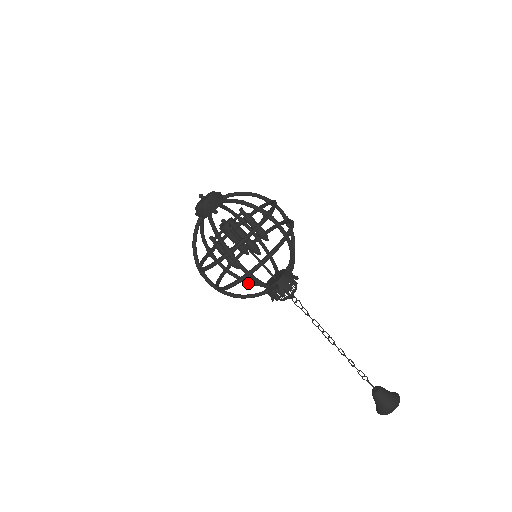
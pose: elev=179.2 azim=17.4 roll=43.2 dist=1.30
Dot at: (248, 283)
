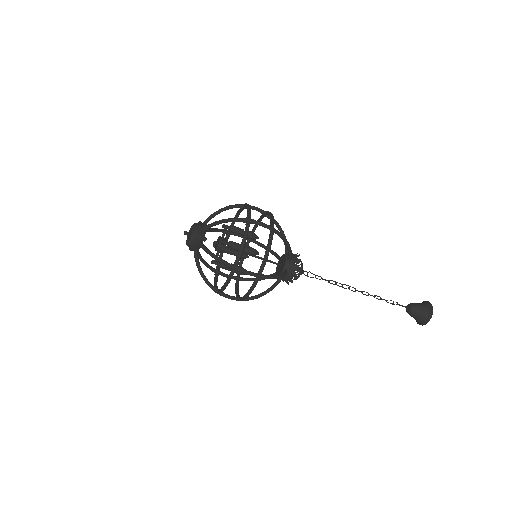
Dot at: occluded
